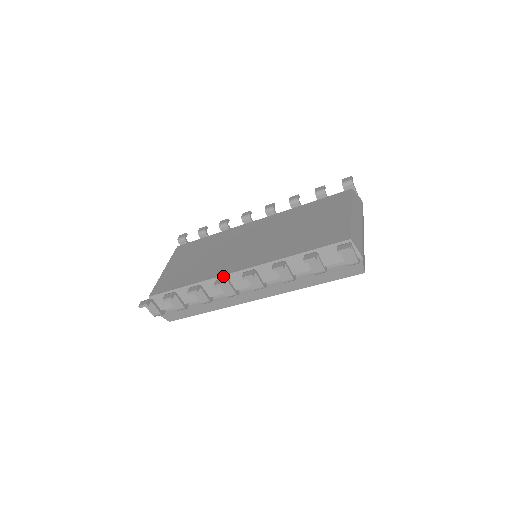
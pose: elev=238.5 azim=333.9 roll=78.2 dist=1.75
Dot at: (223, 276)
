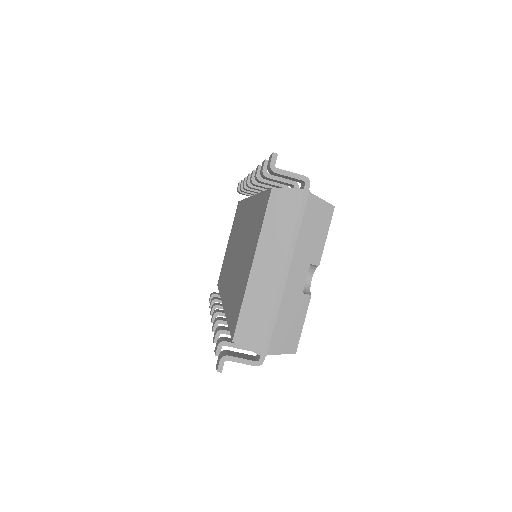
Dot at: occluded
